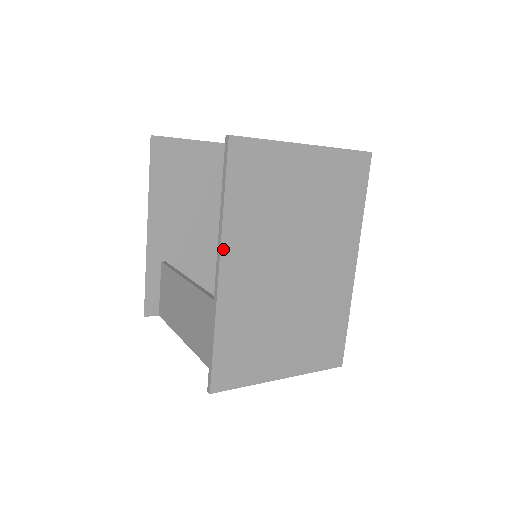
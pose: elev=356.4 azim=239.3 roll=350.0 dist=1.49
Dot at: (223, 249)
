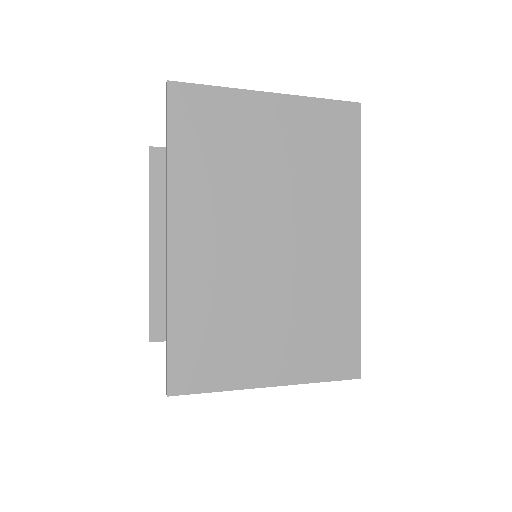
Dot at: (171, 210)
